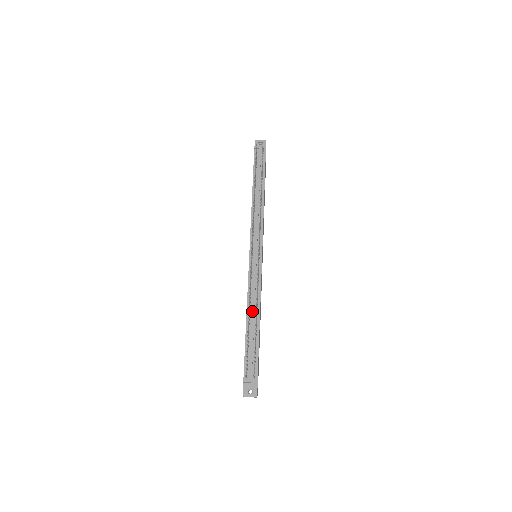
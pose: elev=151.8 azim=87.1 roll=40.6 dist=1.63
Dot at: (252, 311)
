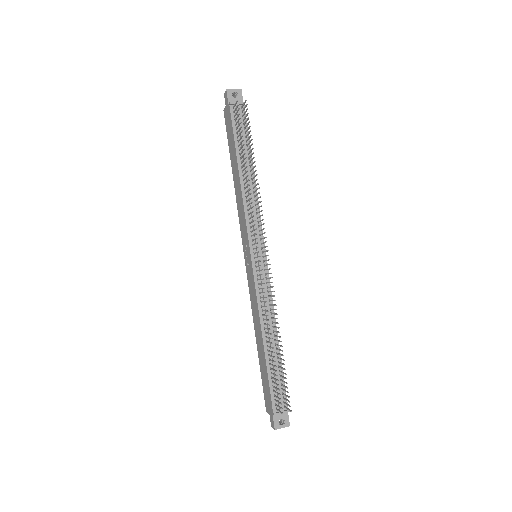
Dot at: (269, 330)
